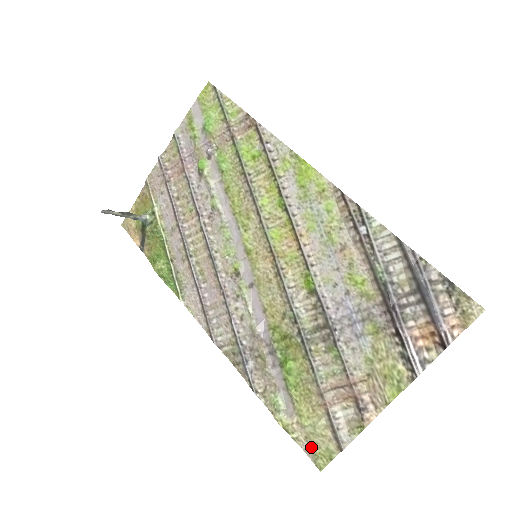
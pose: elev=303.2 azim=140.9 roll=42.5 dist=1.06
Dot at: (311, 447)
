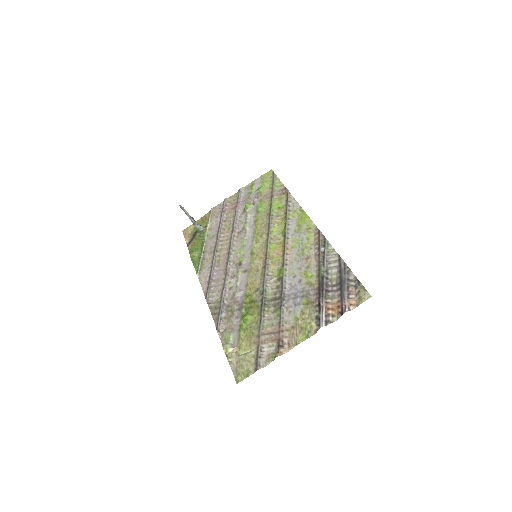
Dot at: (238, 368)
